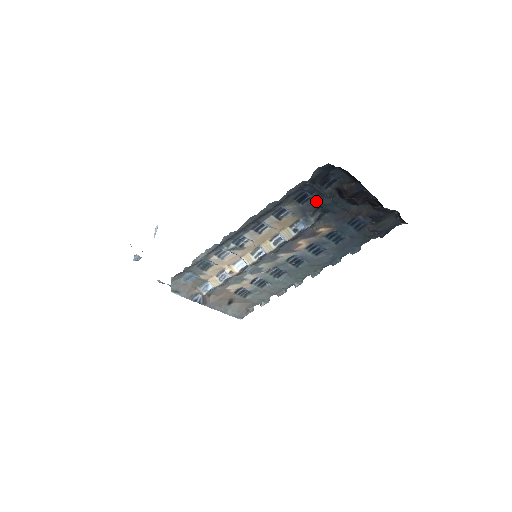
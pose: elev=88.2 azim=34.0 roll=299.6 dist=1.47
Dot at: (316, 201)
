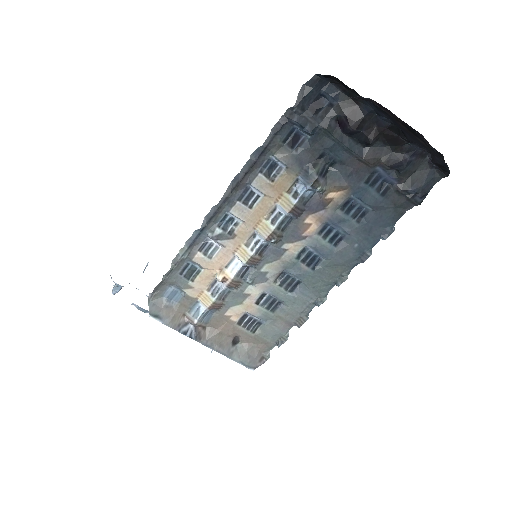
Dot at: (313, 144)
